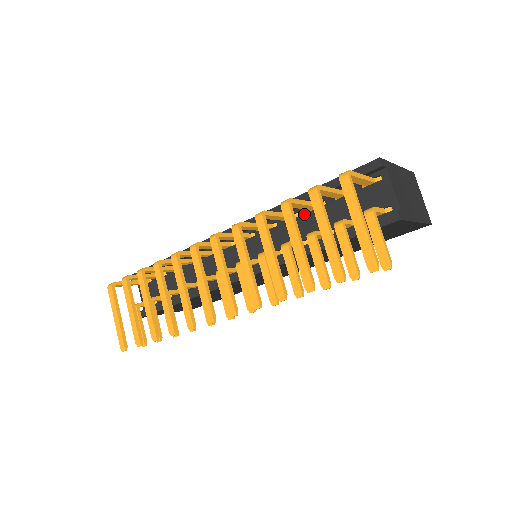
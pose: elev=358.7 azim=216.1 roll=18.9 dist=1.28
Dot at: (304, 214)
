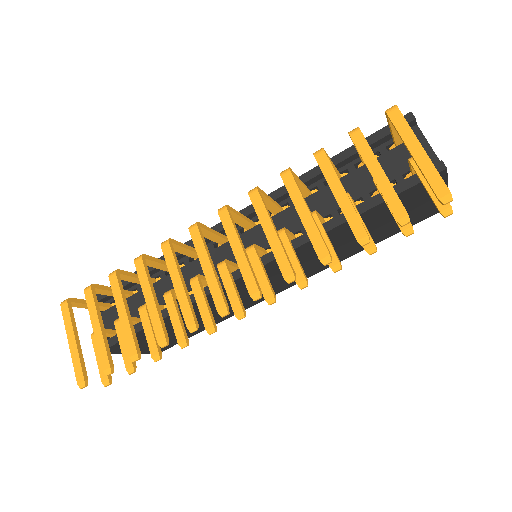
Dot at: (323, 188)
